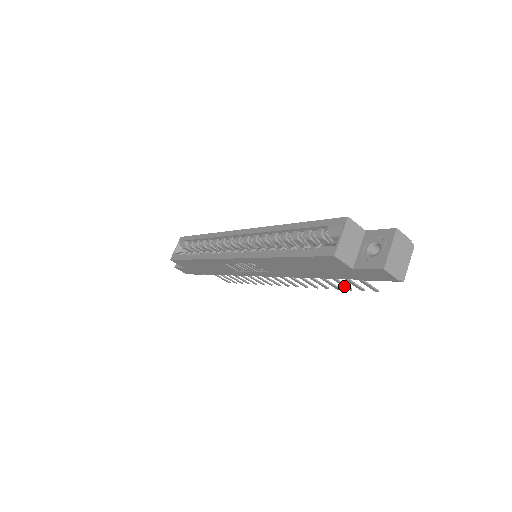
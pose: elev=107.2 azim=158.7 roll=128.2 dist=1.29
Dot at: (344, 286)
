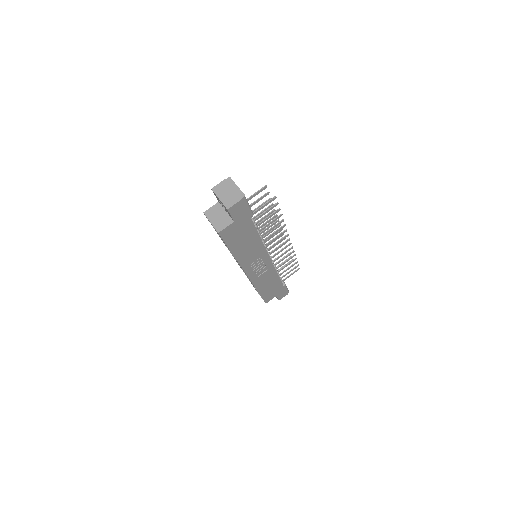
Dot at: (274, 214)
